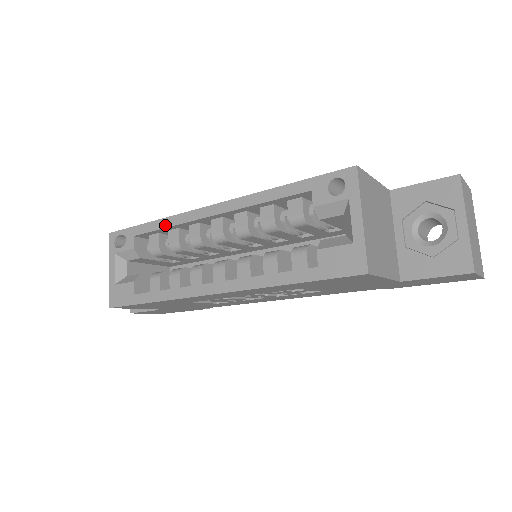
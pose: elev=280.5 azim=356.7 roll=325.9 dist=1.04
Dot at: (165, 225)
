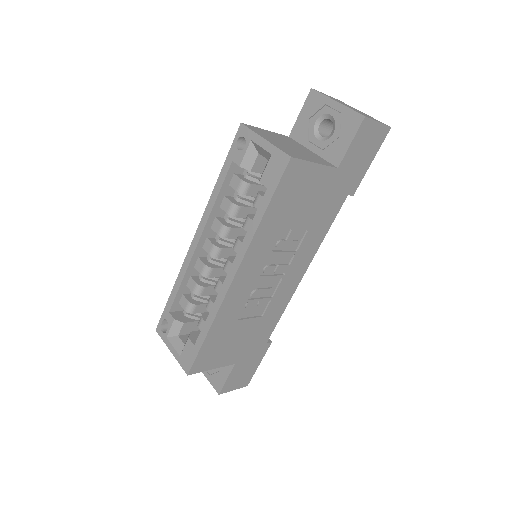
Dot at: (180, 281)
